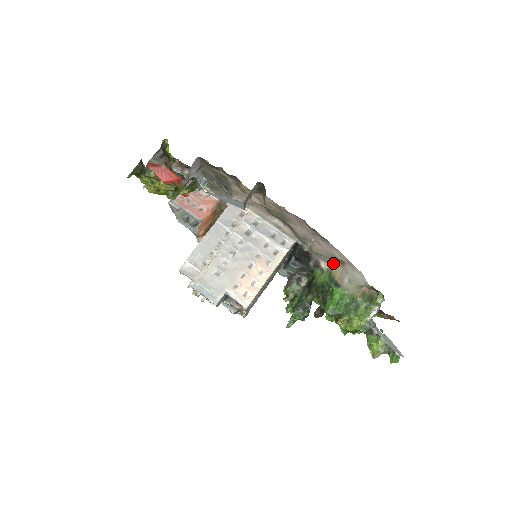
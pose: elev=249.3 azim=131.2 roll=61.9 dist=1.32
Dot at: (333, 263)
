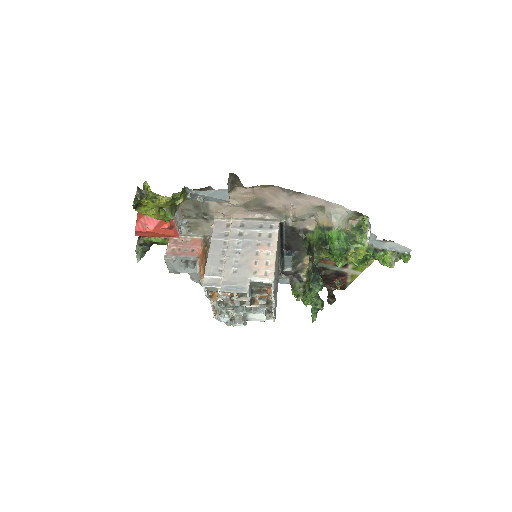
Dot at: (316, 217)
